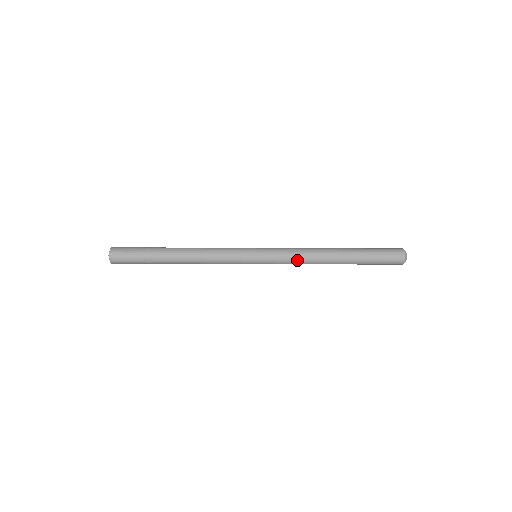
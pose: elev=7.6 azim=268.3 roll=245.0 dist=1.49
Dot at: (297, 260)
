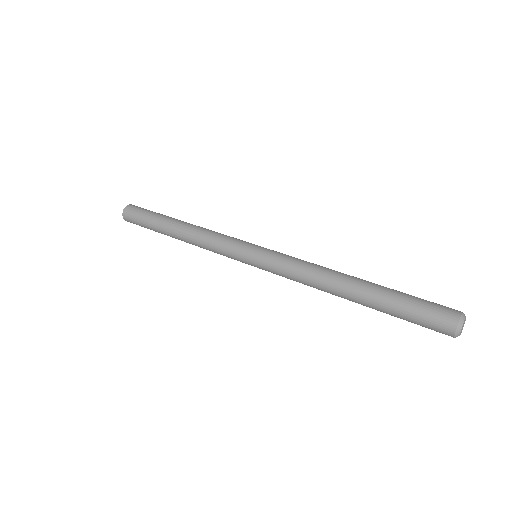
Dot at: (297, 280)
